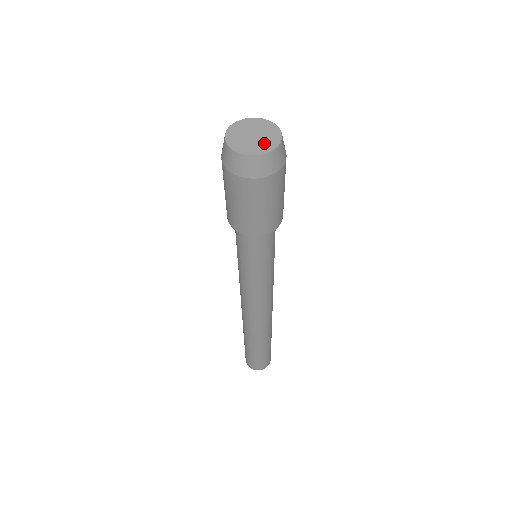
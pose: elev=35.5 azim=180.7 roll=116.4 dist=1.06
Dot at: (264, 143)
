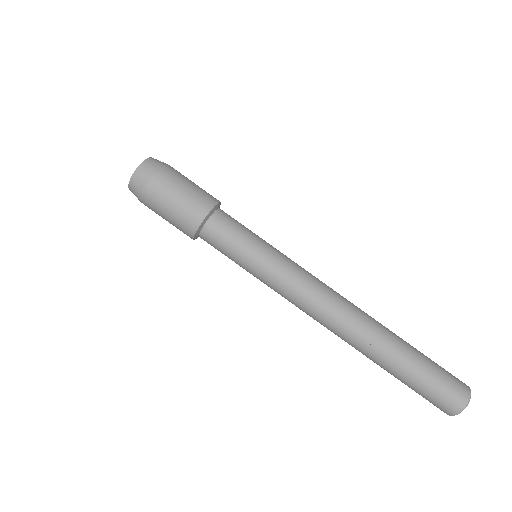
Dot at: occluded
